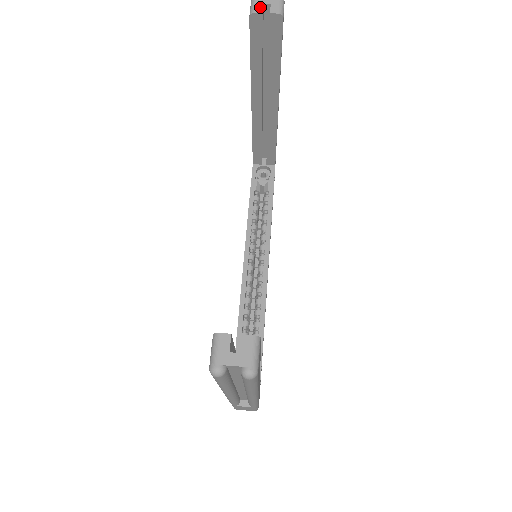
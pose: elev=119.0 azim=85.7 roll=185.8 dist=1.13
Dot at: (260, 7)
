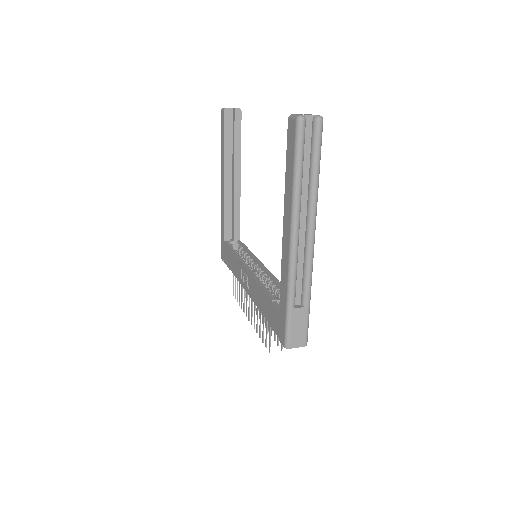
Dot at: (228, 108)
